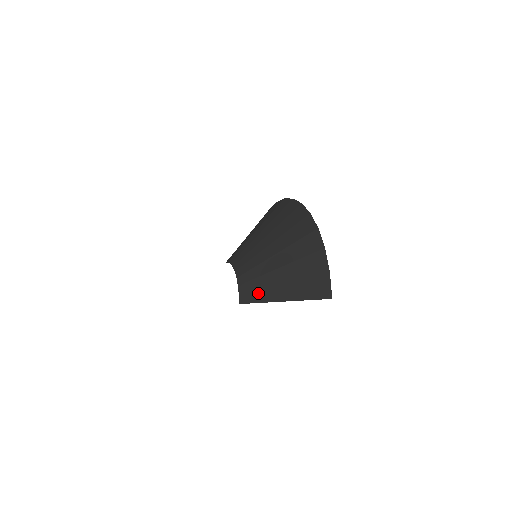
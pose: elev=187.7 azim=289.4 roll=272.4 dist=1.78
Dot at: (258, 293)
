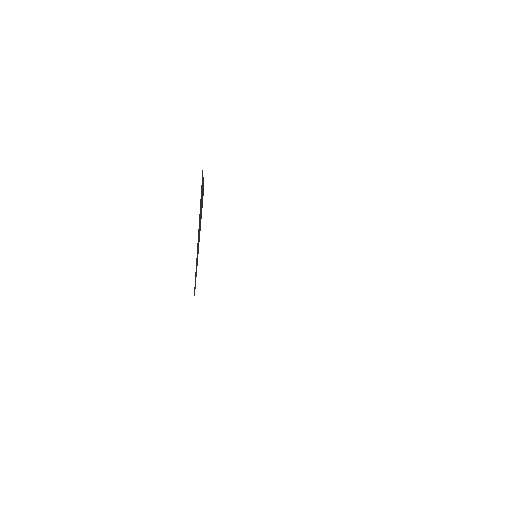
Dot at: (196, 268)
